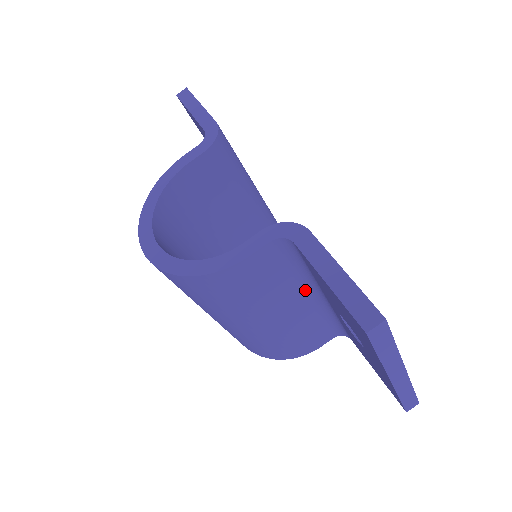
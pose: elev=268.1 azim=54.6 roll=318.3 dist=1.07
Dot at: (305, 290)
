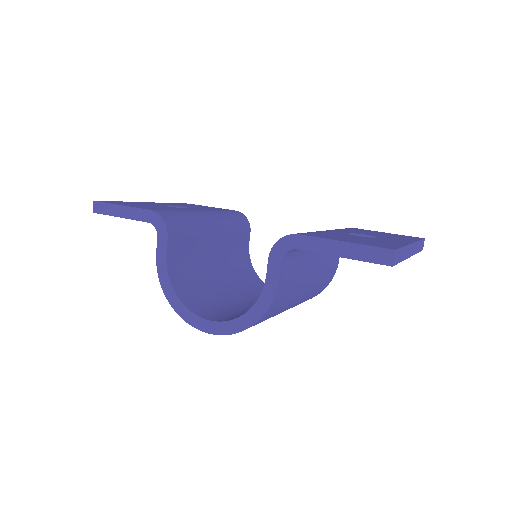
Dot at: (312, 252)
